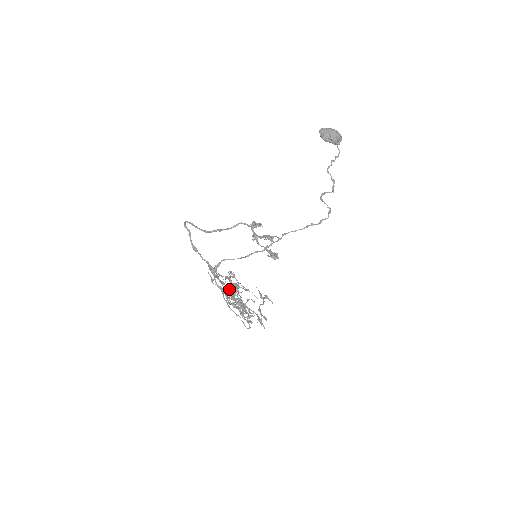
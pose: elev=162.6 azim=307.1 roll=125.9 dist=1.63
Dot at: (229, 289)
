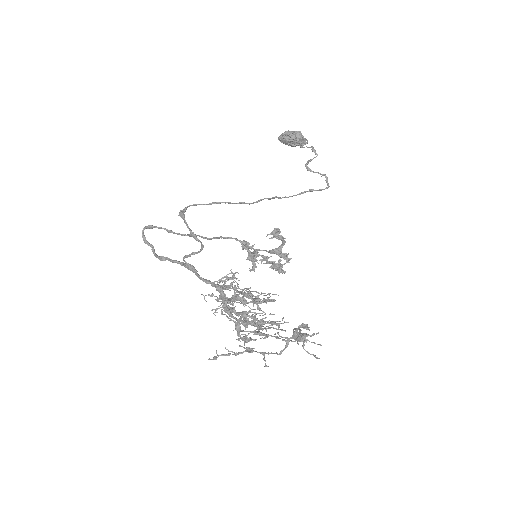
Dot at: (228, 299)
